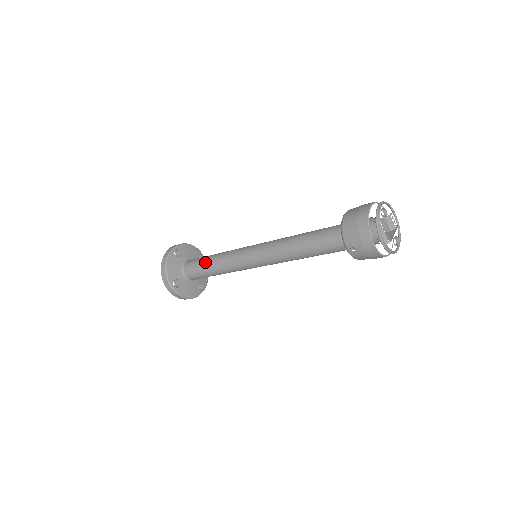
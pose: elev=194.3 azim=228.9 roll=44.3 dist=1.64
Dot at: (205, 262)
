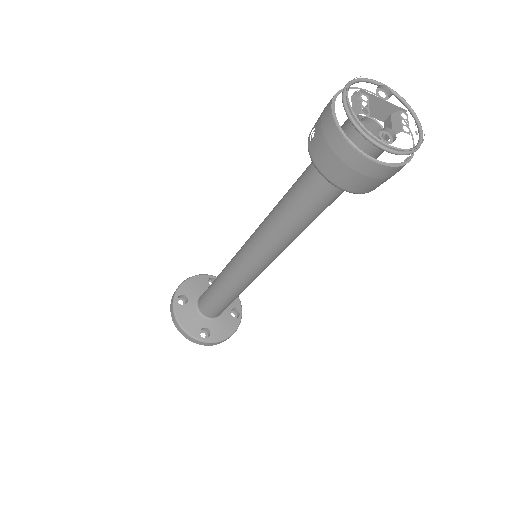
Dot at: occluded
